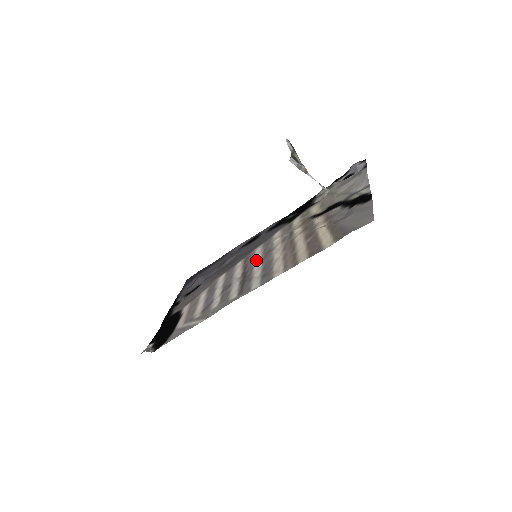
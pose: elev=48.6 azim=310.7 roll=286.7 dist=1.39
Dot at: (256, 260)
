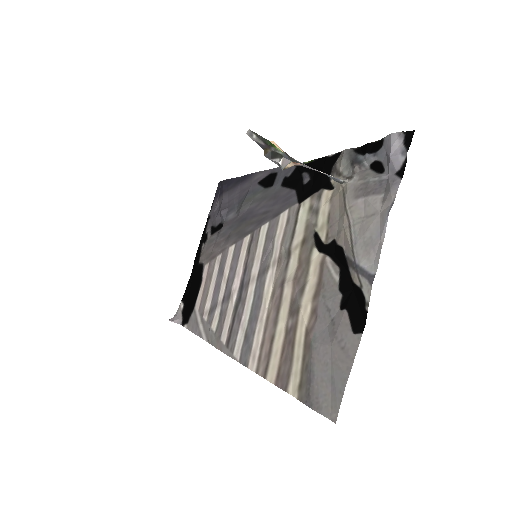
Dot at: (254, 269)
